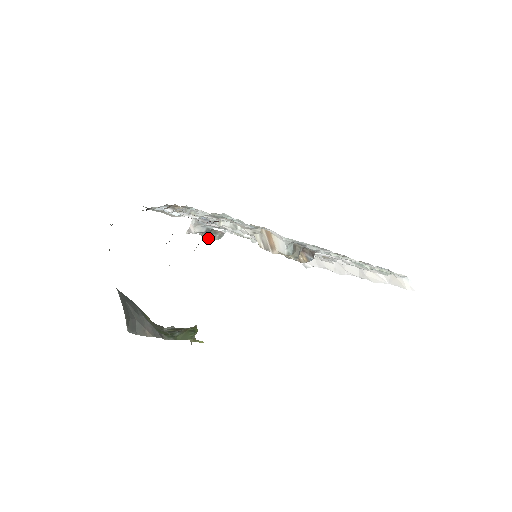
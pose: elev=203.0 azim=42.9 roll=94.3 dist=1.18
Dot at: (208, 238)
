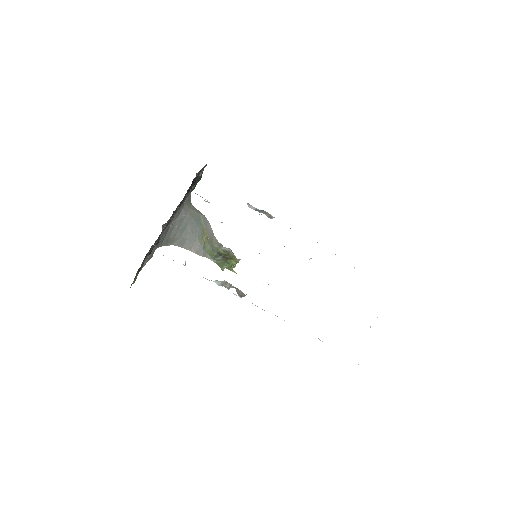
Dot at: occluded
